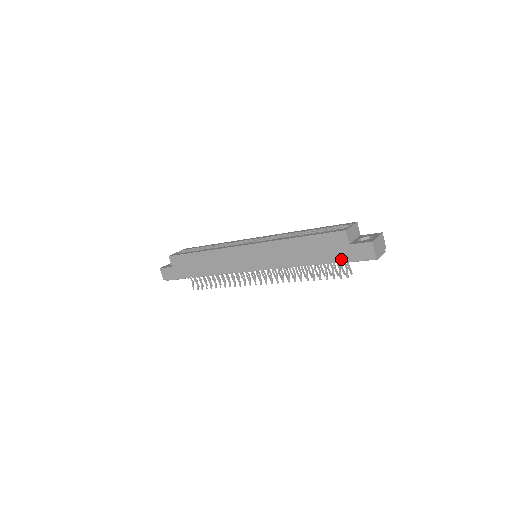
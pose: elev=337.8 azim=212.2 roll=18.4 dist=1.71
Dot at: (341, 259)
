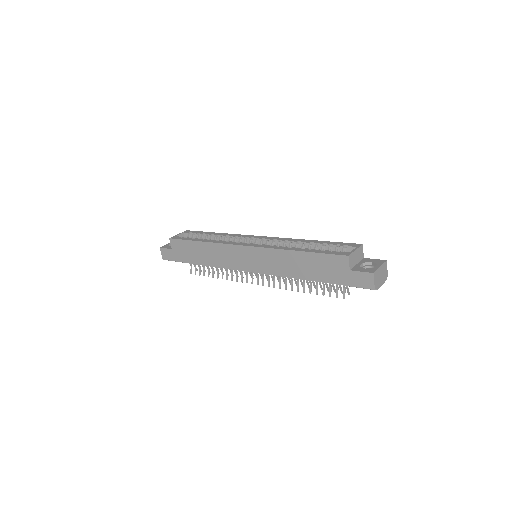
Dot at: (340, 282)
